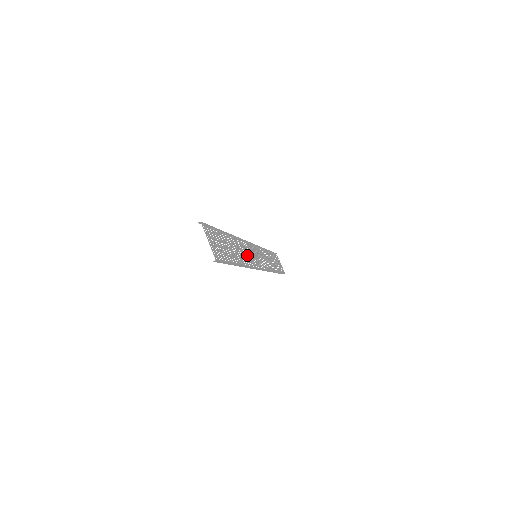
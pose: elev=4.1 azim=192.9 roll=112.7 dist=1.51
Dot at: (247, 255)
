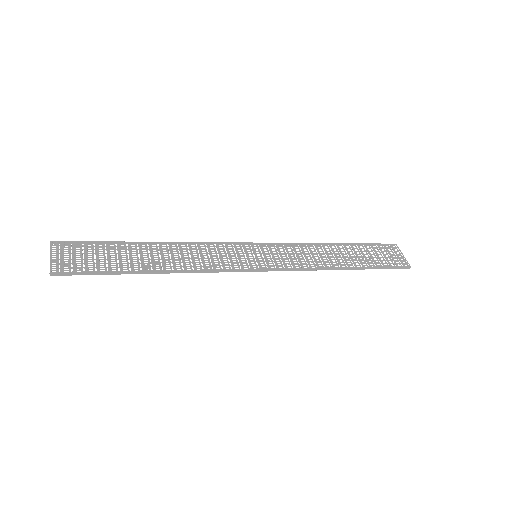
Dot at: (207, 258)
